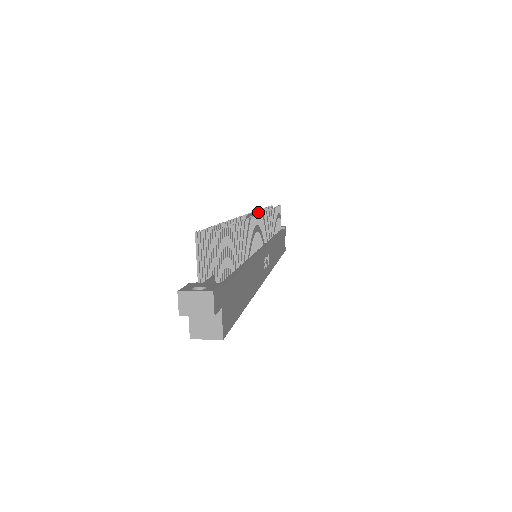
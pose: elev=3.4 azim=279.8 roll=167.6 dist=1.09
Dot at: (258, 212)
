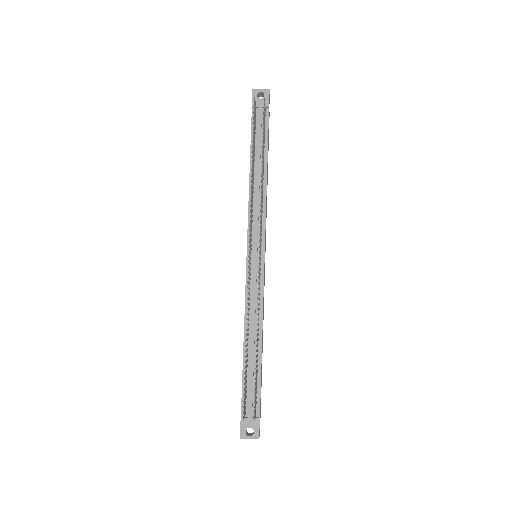
Dot at: (251, 200)
